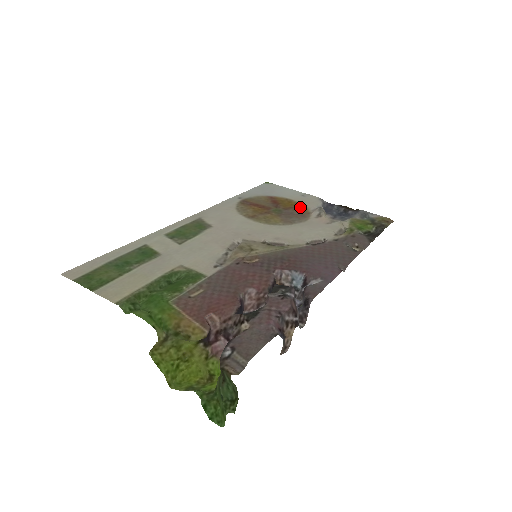
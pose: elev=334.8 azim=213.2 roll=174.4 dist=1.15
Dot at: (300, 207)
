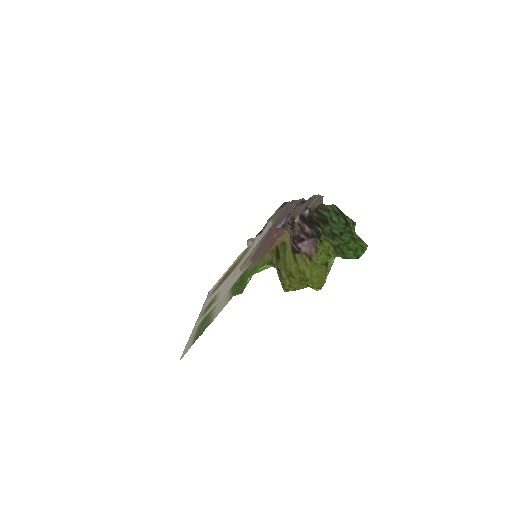
Dot at: (240, 257)
